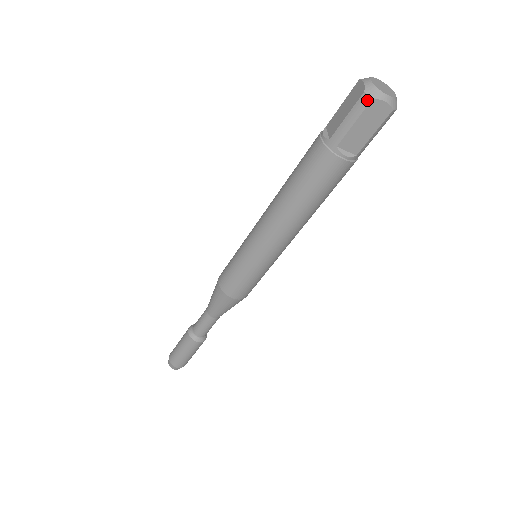
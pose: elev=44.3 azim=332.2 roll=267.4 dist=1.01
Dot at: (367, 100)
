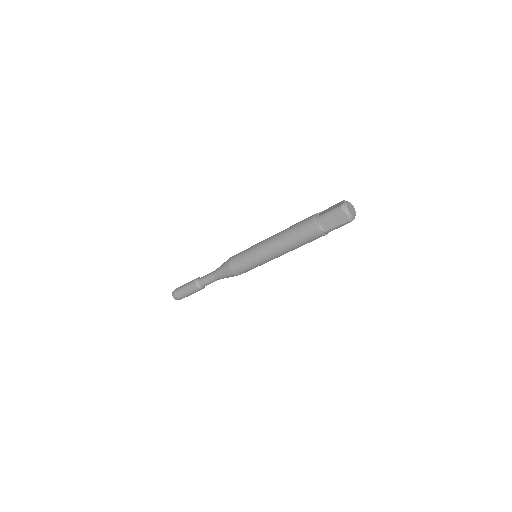
Dot at: (340, 209)
